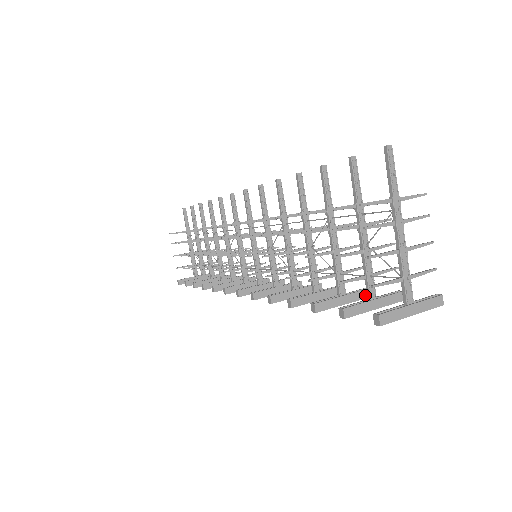
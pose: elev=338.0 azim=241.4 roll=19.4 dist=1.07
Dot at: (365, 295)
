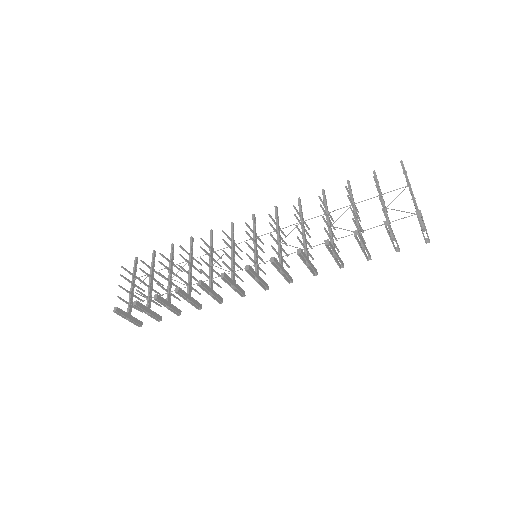
Dot at: (369, 254)
